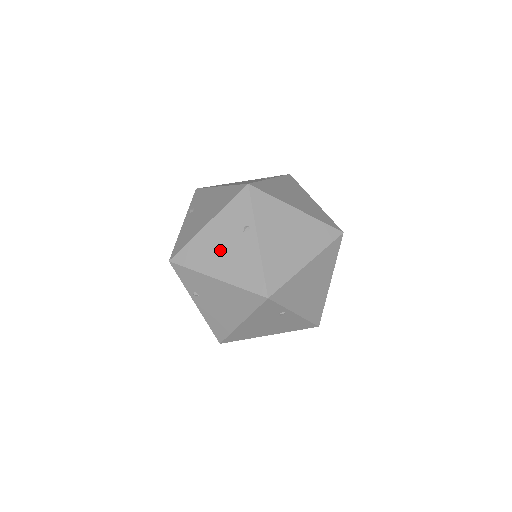
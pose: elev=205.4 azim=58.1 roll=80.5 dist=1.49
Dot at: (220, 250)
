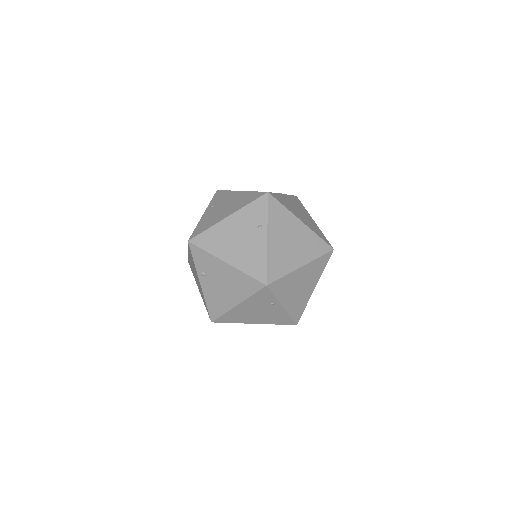
Dot at: (253, 314)
